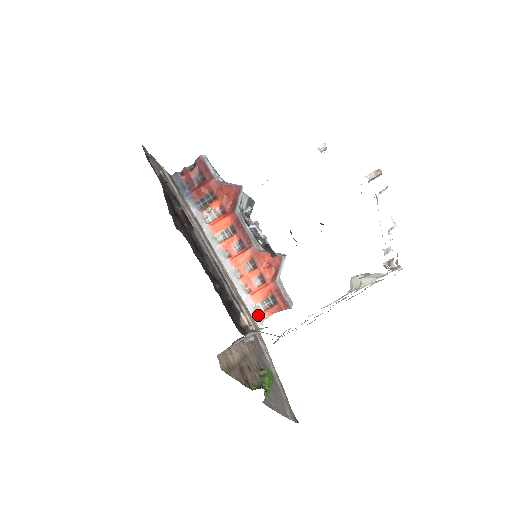
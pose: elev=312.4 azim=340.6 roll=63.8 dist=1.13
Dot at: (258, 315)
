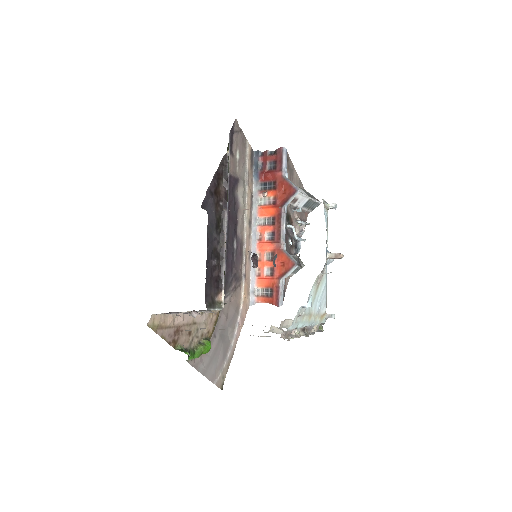
Dot at: (254, 296)
